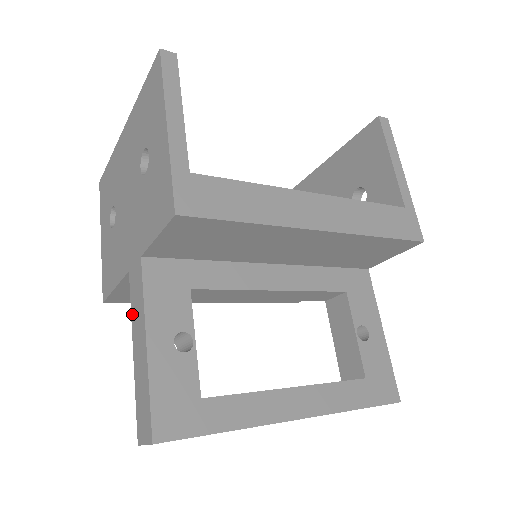
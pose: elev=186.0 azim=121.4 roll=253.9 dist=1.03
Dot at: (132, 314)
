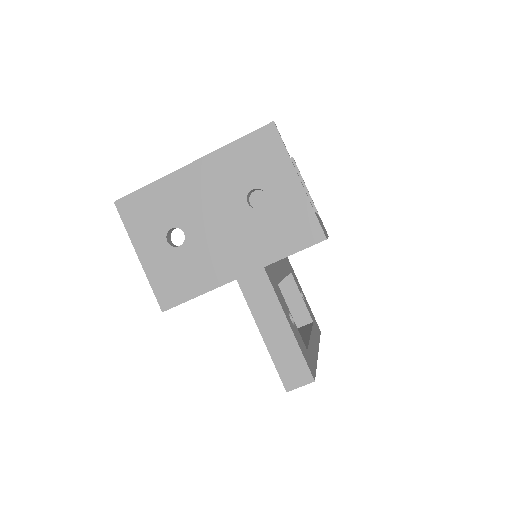
Dot at: (253, 309)
